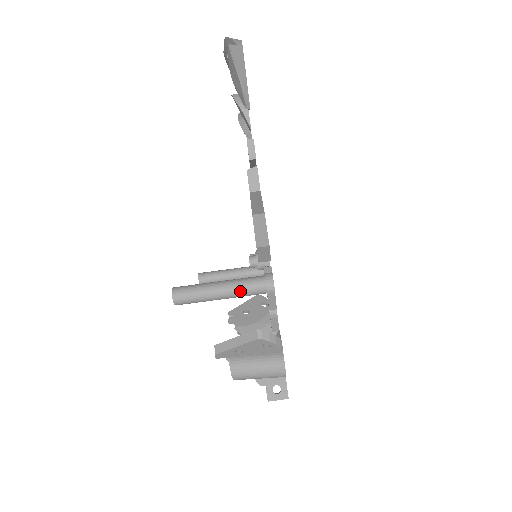
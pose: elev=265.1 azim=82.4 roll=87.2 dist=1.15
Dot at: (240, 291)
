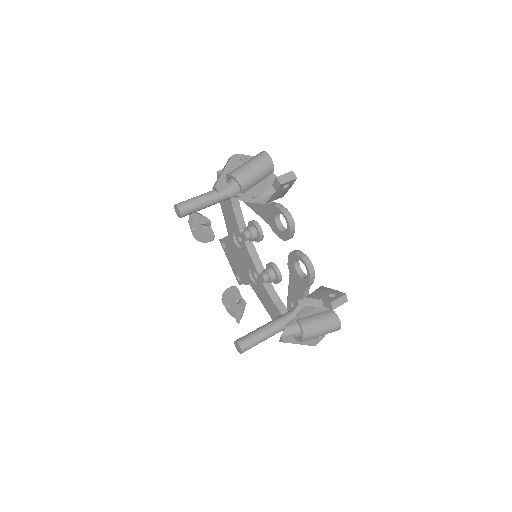
Dot at: occluded
